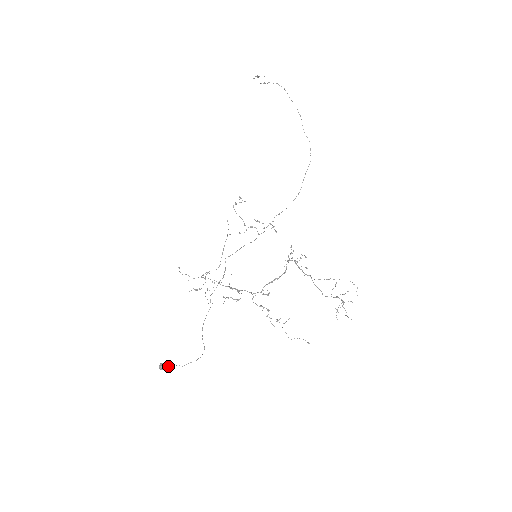
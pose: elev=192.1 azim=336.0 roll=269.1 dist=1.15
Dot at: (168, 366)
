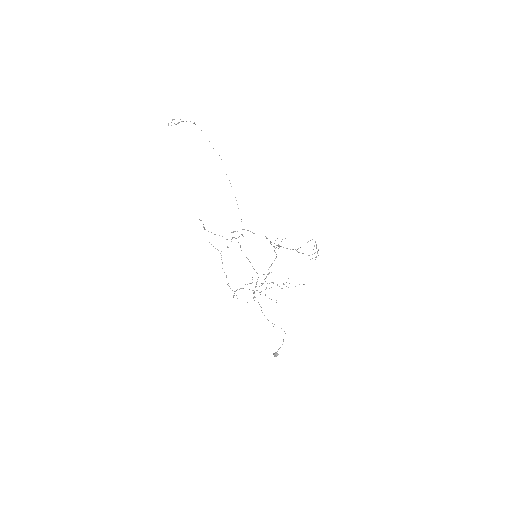
Dot at: occluded
